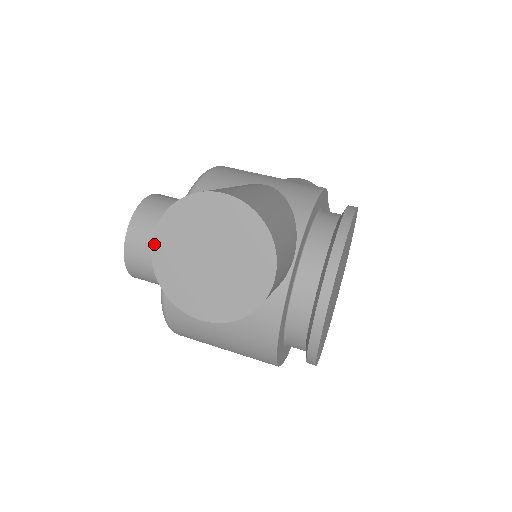
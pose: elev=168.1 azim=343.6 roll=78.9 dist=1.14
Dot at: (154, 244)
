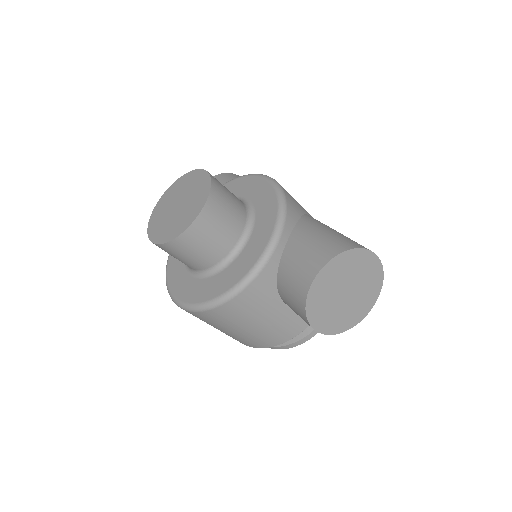
Dot at: (321, 271)
